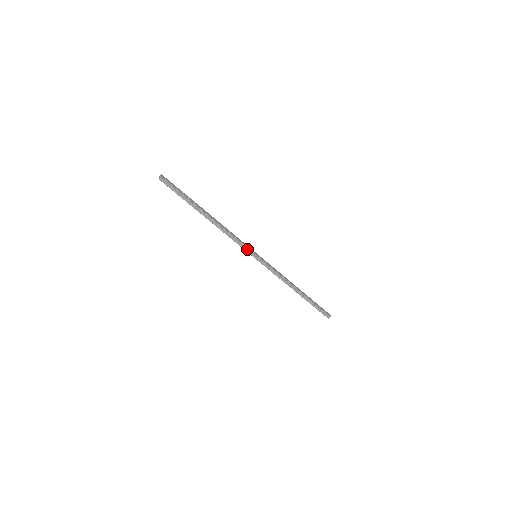
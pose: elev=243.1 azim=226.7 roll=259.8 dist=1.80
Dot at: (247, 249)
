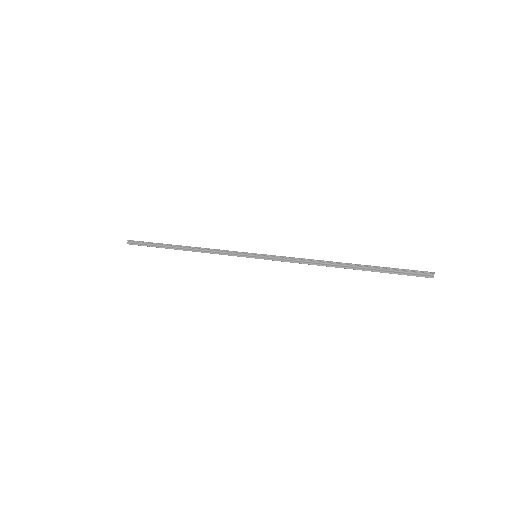
Dot at: (239, 254)
